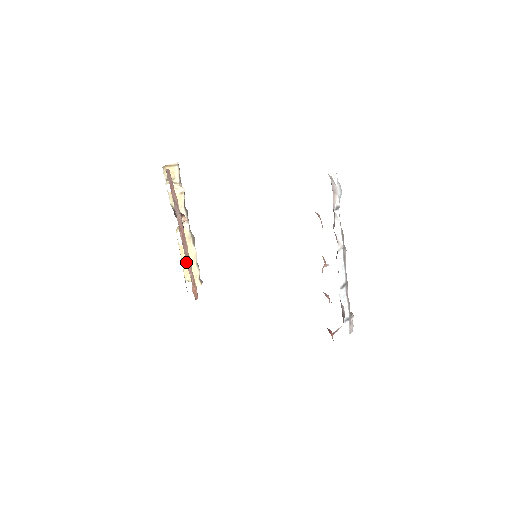
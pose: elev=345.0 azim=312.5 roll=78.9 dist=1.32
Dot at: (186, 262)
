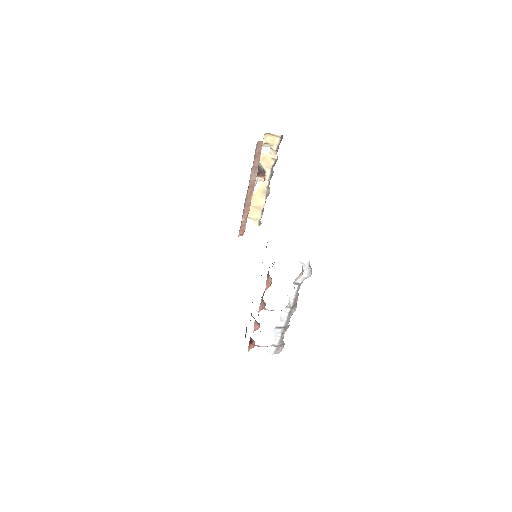
Dot at: (253, 205)
